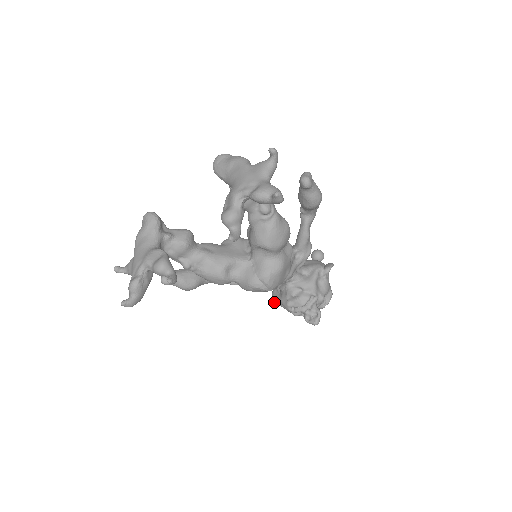
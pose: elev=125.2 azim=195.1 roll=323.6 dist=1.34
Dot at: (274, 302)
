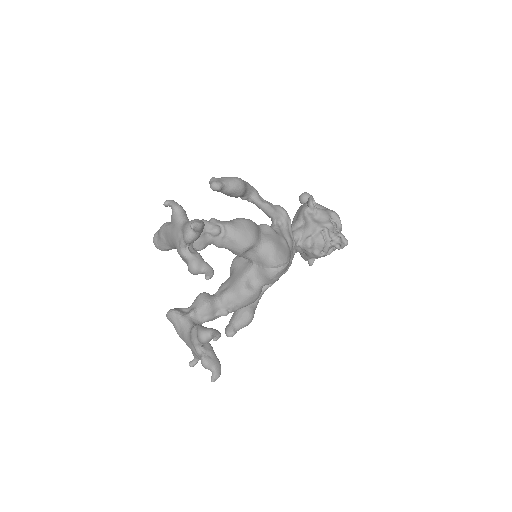
Dot at: (311, 262)
